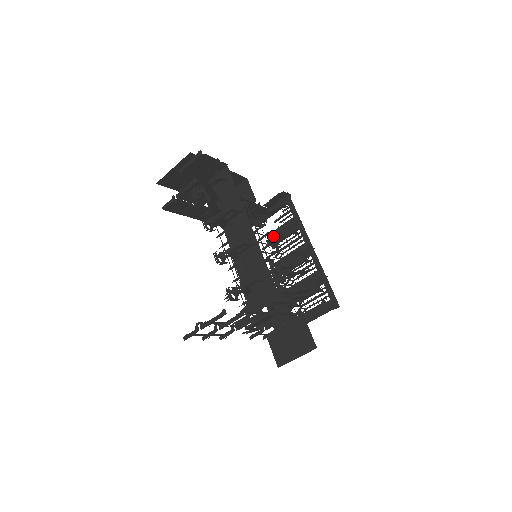
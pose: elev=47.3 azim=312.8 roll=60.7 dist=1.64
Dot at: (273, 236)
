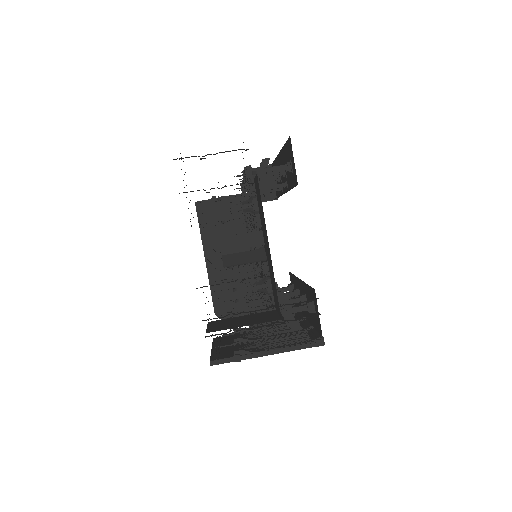
Dot at: occluded
